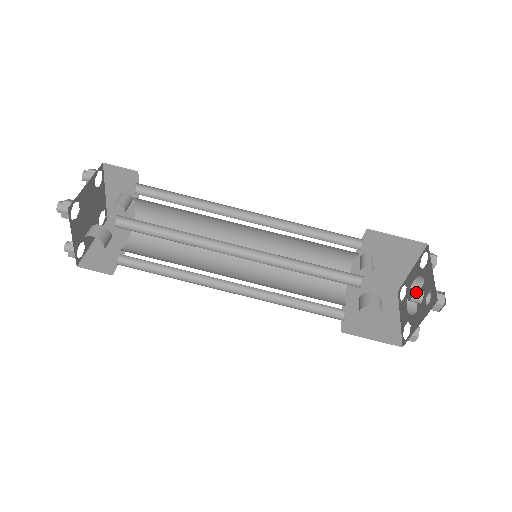
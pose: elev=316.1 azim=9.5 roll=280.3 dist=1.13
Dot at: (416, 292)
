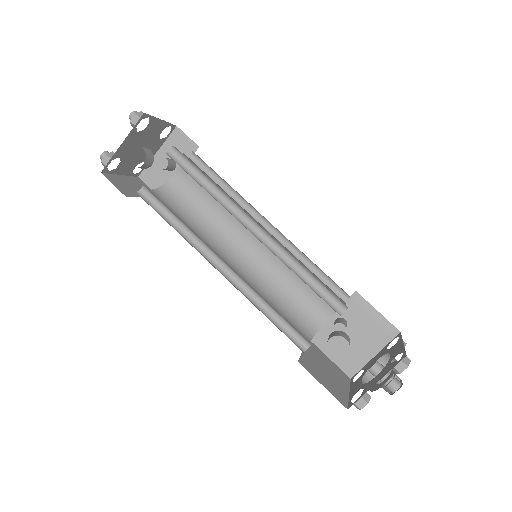
Dot at: (379, 363)
